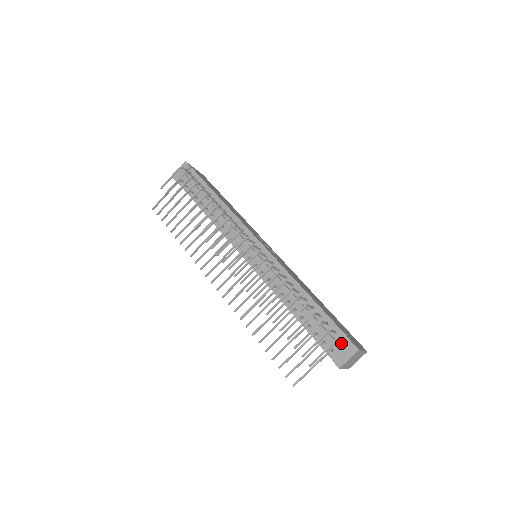
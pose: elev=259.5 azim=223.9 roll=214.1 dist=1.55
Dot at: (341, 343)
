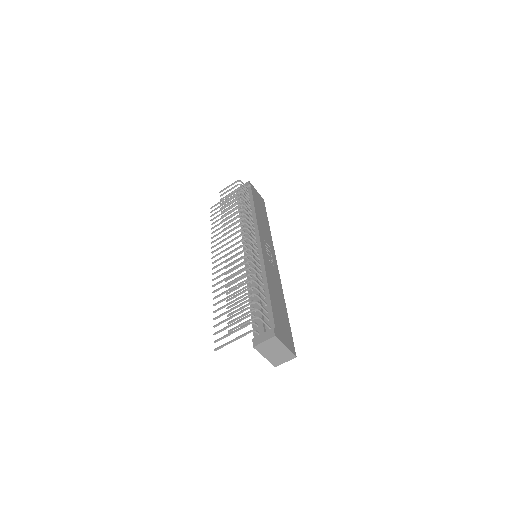
Dot at: (267, 329)
